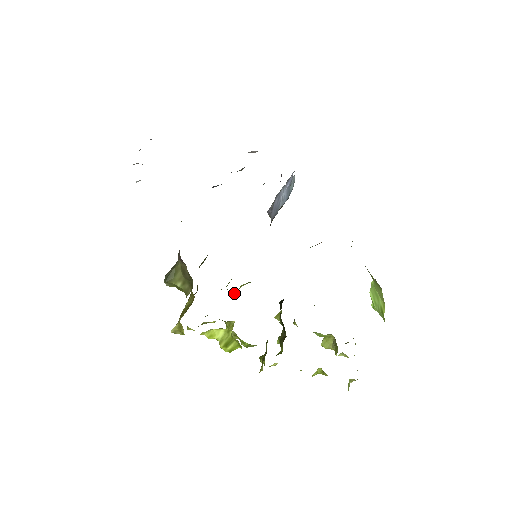
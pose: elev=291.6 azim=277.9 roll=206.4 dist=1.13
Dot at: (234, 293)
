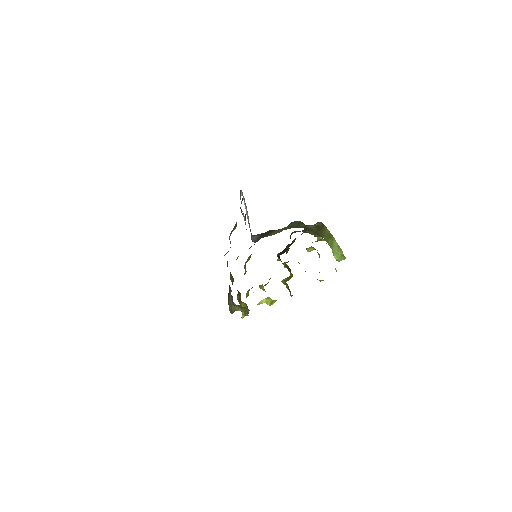
Dot at: occluded
